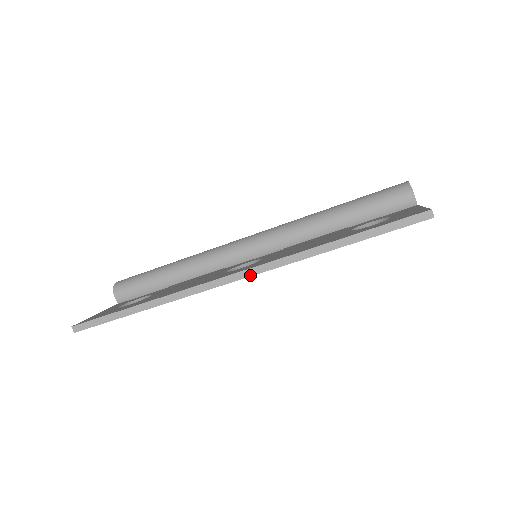
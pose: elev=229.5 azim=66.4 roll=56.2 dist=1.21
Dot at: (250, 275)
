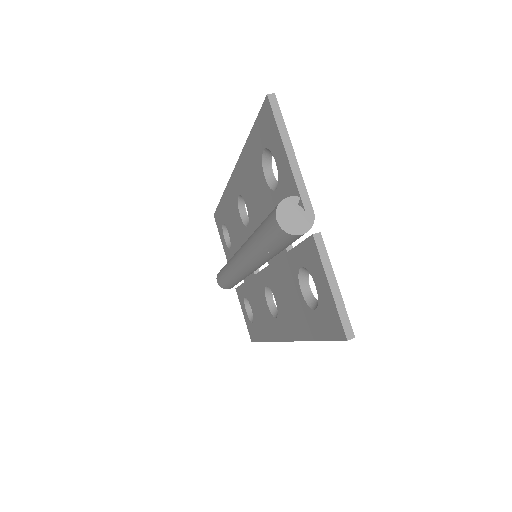
Dot at: occluded
